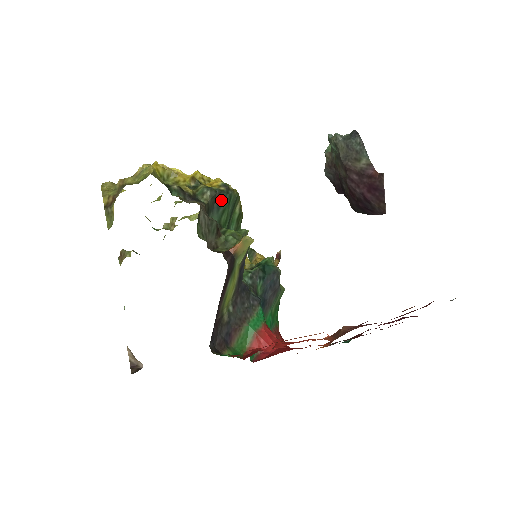
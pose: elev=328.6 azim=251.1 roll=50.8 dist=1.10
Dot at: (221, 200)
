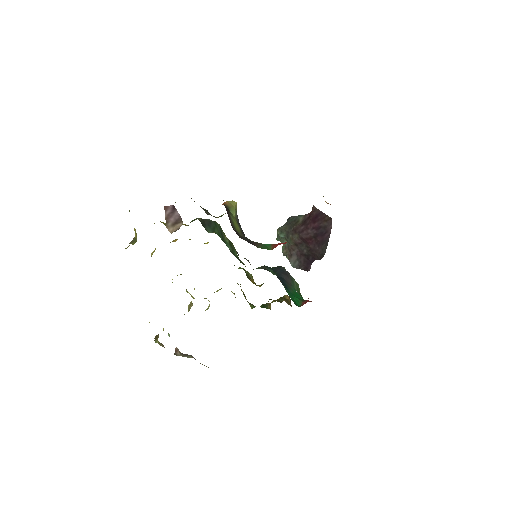
Dot at: (209, 223)
